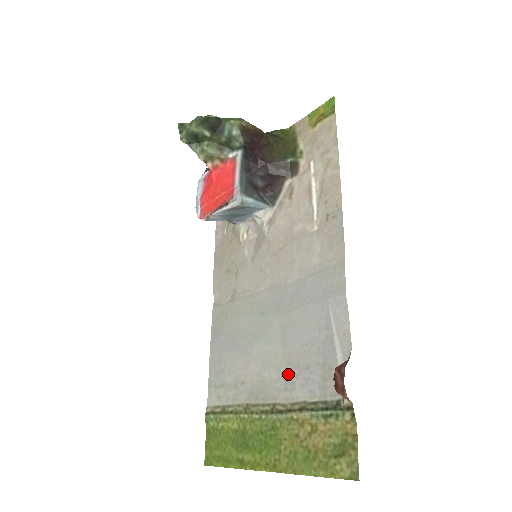
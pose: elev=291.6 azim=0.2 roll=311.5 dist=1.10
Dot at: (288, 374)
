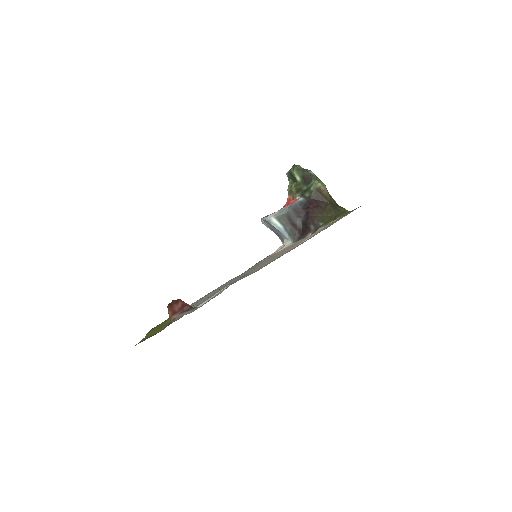
Dot at: occluded
